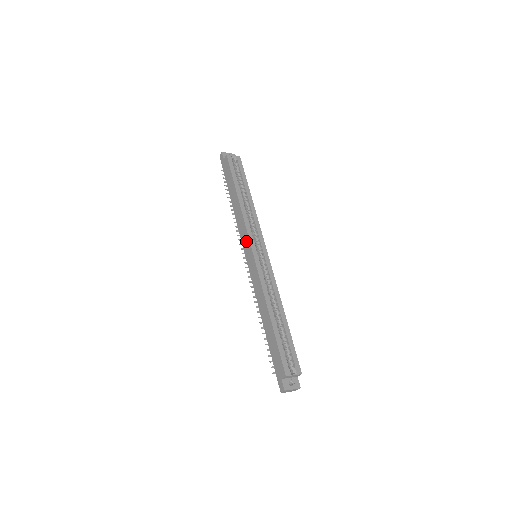
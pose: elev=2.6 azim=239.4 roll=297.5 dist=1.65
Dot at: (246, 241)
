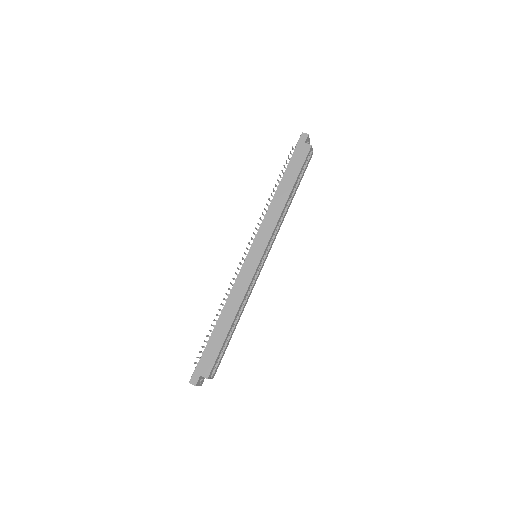
Dot at: (263, 240)
